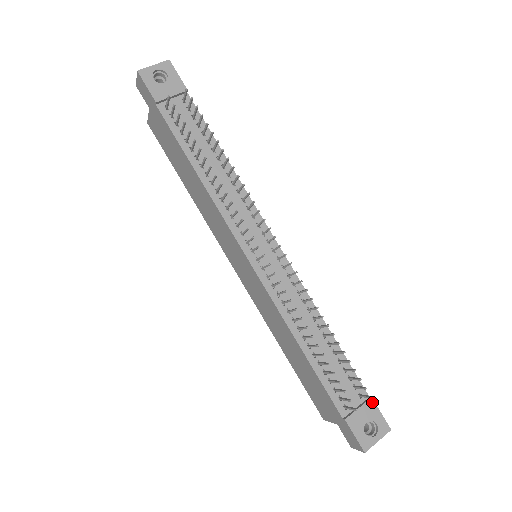
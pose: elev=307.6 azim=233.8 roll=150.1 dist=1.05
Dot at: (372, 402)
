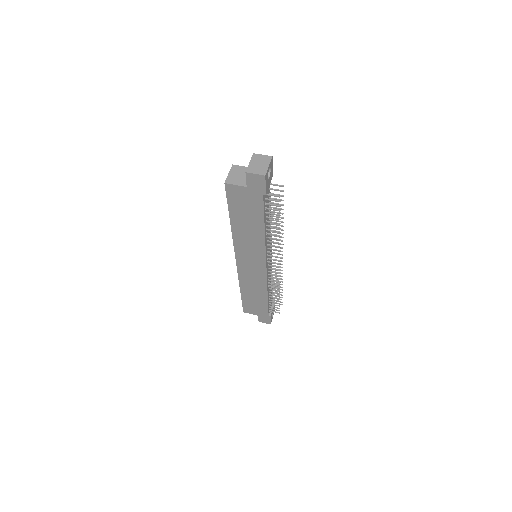
Dot at: occluded
